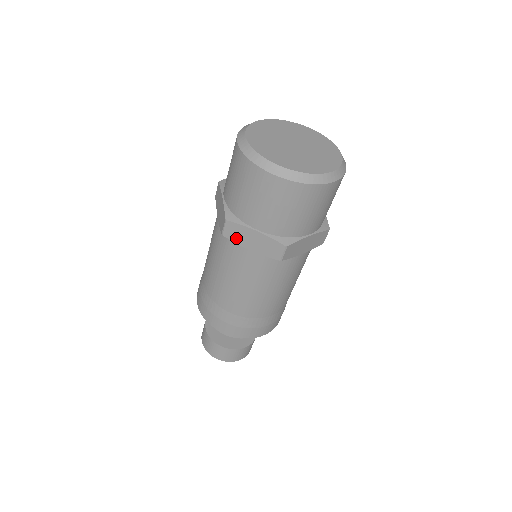
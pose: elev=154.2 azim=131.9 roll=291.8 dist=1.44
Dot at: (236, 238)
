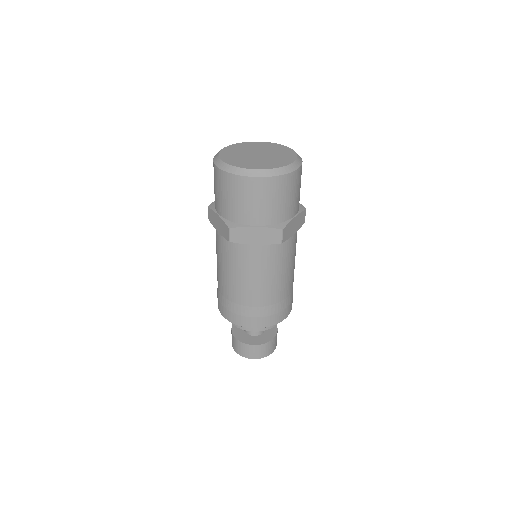
Dot at: (213, 222)
